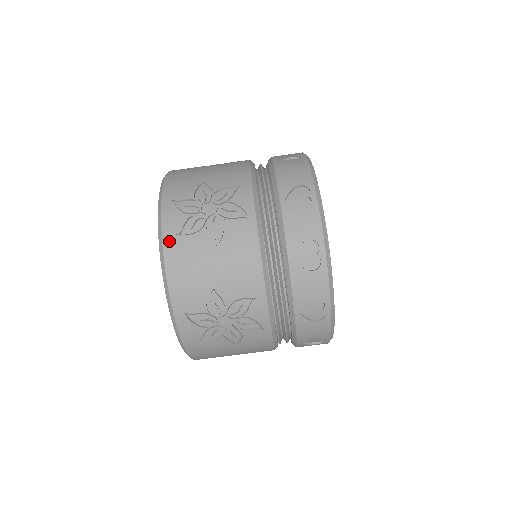
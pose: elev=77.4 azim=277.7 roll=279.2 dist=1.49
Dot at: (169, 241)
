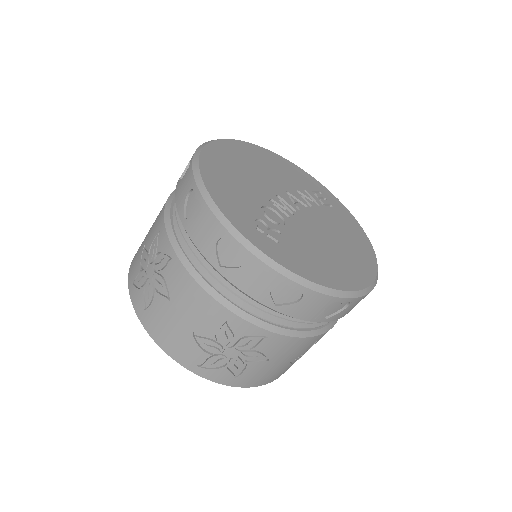
Dot at: (144, 319)
